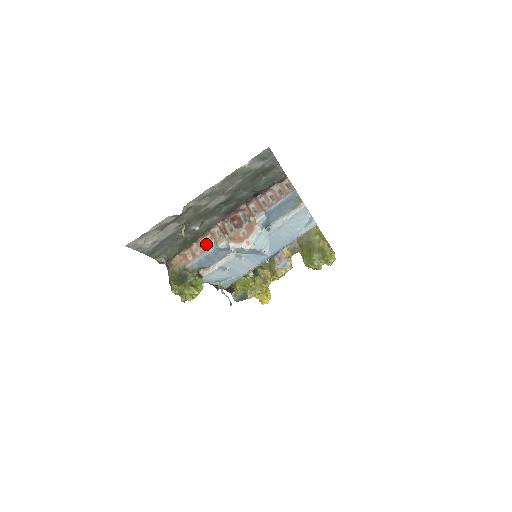
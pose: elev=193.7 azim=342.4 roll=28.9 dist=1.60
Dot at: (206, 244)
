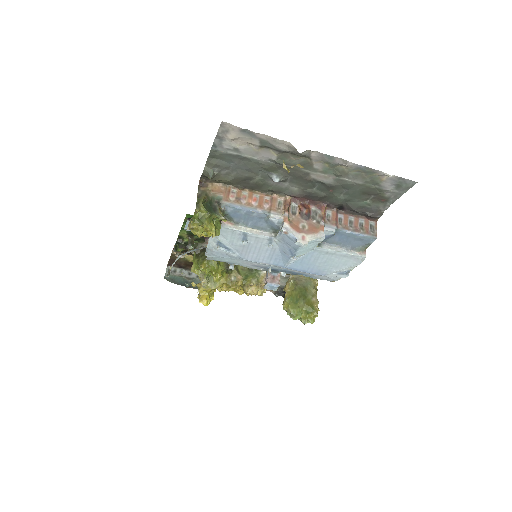
Dot at: (259, 201)
